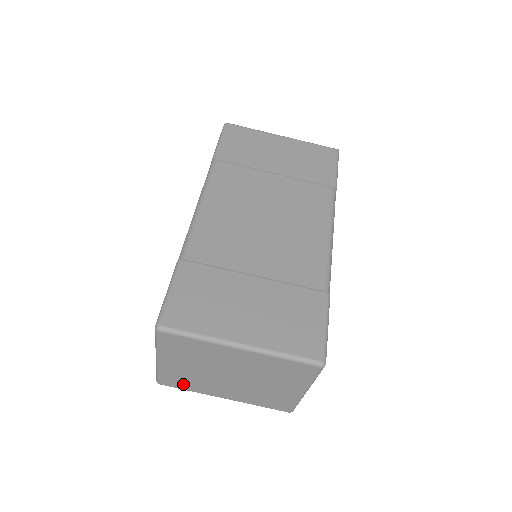
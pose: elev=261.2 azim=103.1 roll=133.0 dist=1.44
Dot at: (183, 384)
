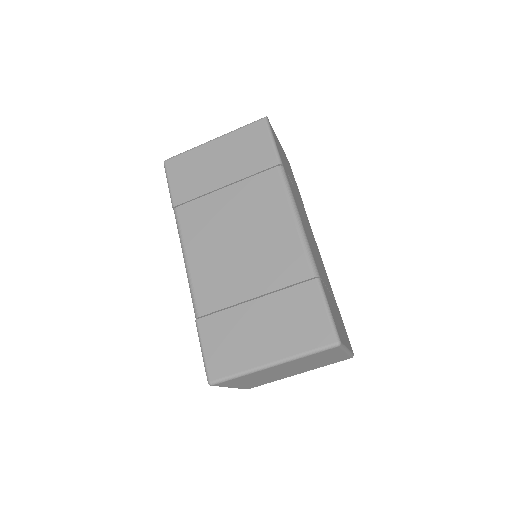
Dot at: (262, 383)
